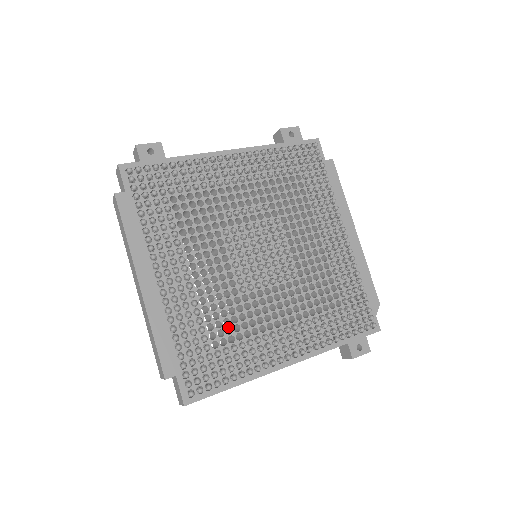
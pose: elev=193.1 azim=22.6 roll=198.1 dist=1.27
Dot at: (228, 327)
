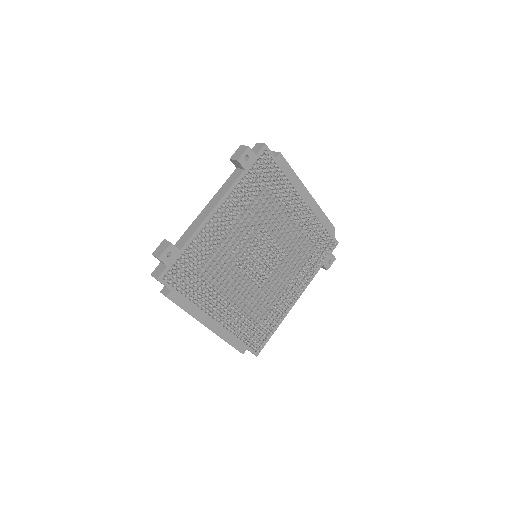
Dot at: (259, 307)
